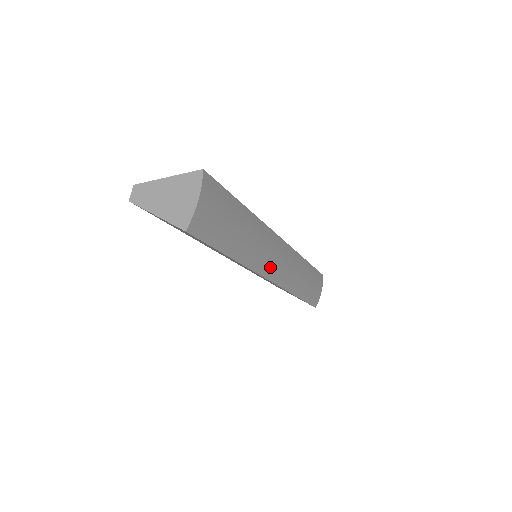
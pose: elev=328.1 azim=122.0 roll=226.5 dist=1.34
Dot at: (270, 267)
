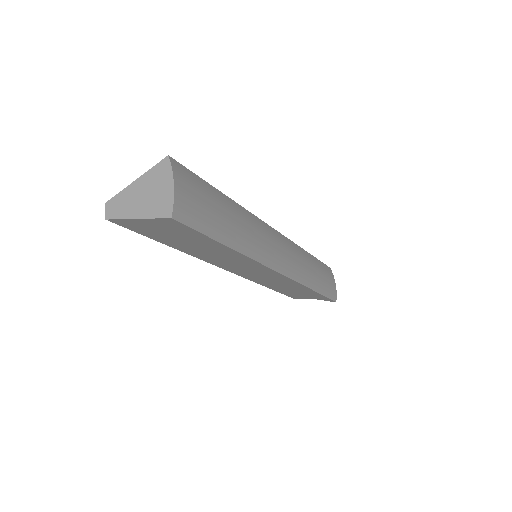
Dot at: (274, 257)
